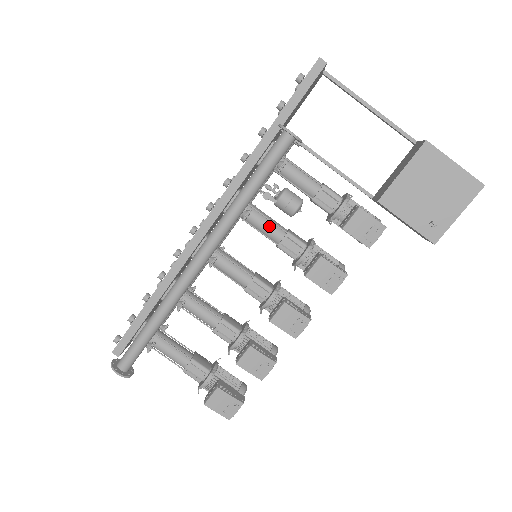
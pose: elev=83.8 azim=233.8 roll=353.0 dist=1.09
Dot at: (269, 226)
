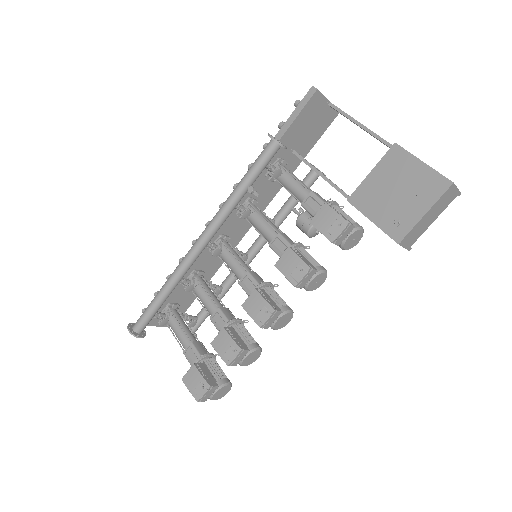
Dot at: (266, 227)
